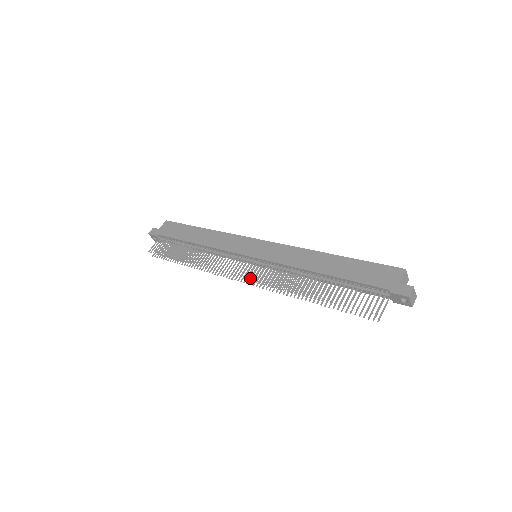
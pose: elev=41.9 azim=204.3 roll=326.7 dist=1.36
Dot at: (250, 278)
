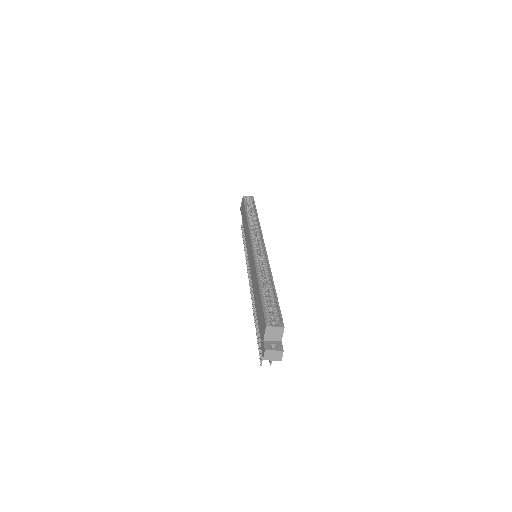
Dot at: (249, 284)
